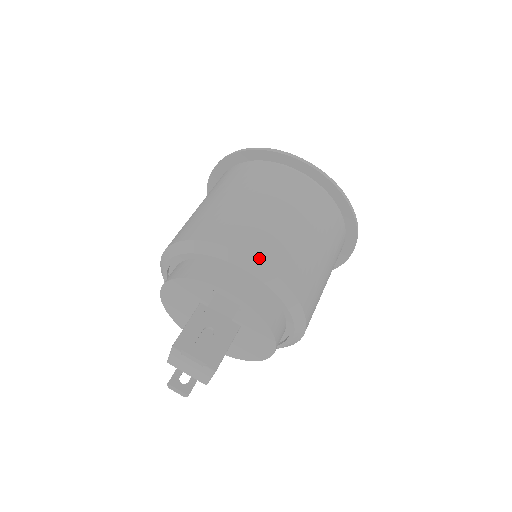
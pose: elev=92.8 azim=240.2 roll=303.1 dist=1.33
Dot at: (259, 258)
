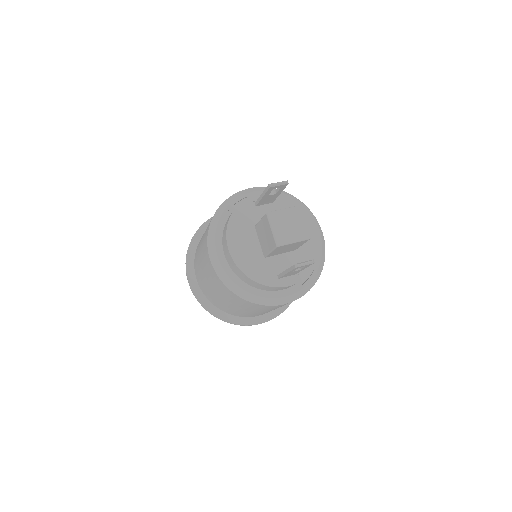
Dot at: occluded
